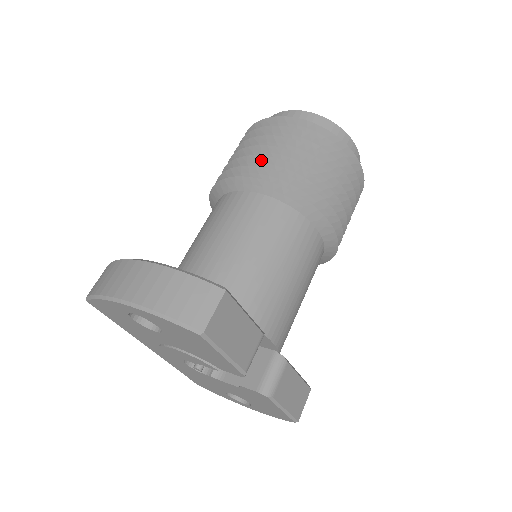
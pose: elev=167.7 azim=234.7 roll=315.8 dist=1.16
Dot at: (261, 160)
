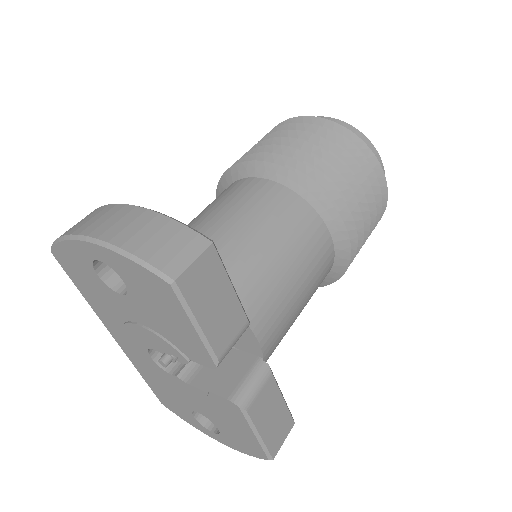
Dot at: (279, 150)
